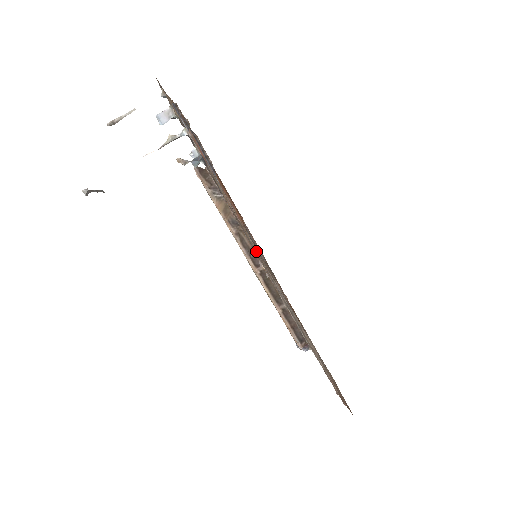
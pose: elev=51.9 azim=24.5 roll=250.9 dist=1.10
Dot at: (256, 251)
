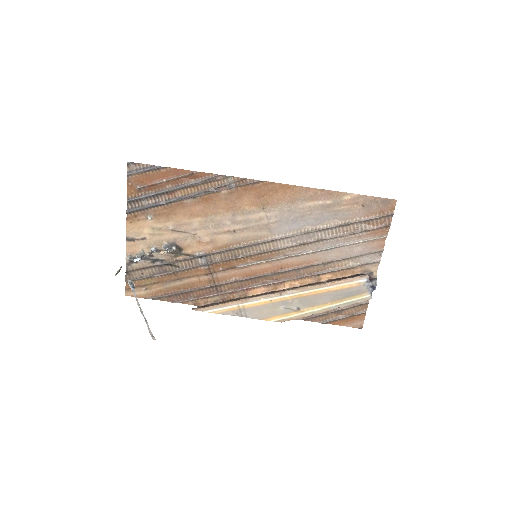
Dot at: (247, 244)
